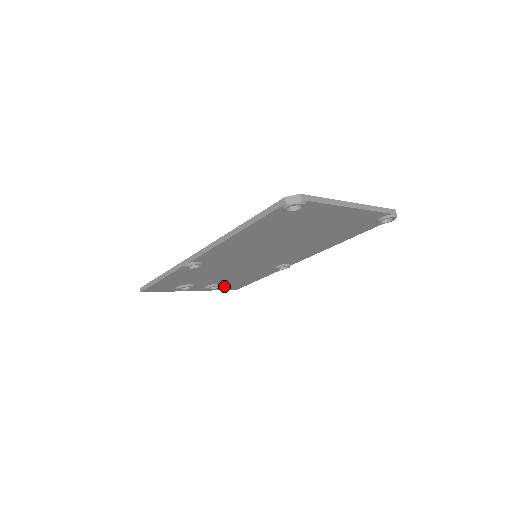
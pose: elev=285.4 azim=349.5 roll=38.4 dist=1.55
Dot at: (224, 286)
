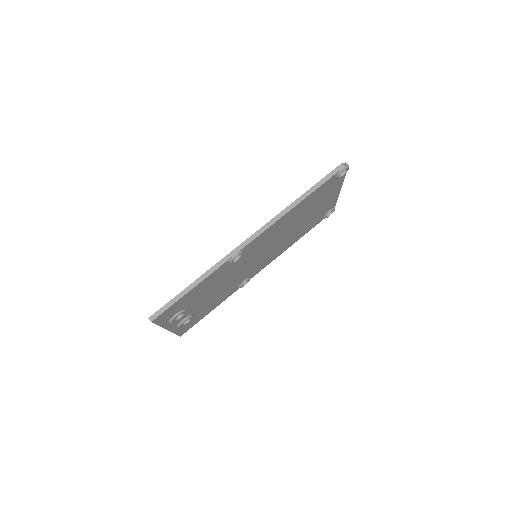
Dot at: occluded
